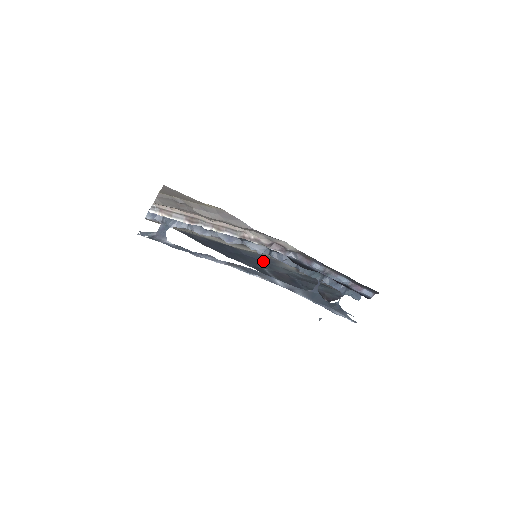
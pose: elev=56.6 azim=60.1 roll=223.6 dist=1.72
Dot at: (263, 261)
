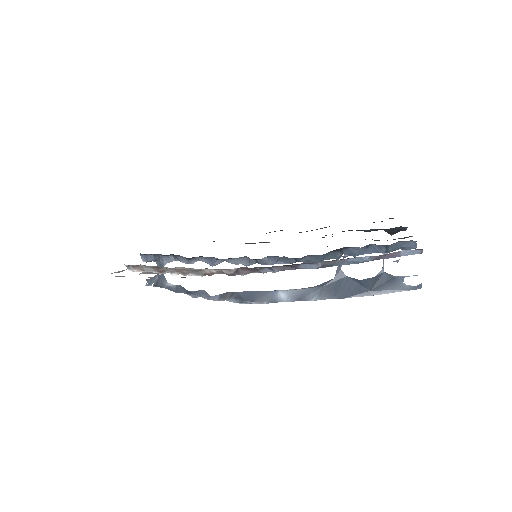
Dot at: occluded
